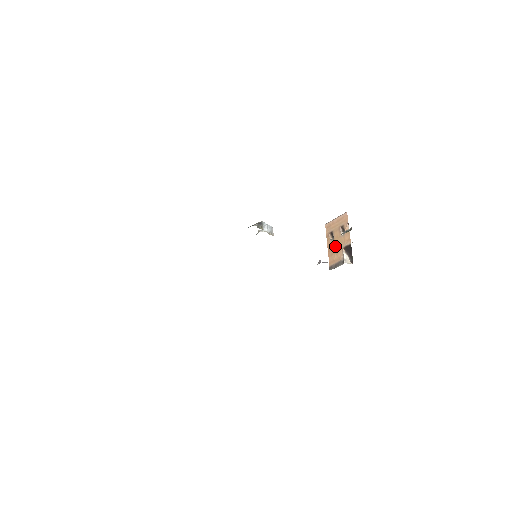
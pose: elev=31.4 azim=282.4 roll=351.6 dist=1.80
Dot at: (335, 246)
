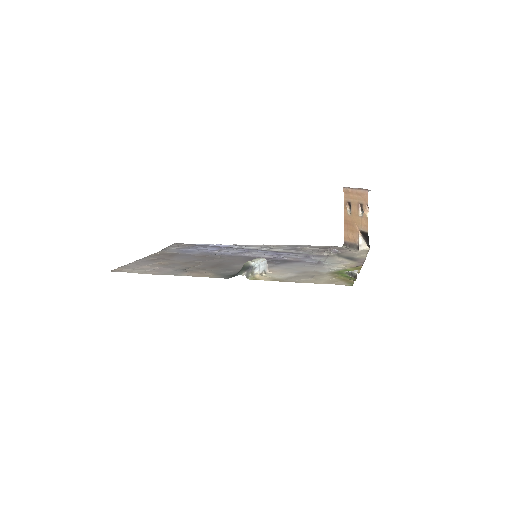
Dot at: (351, 223)
